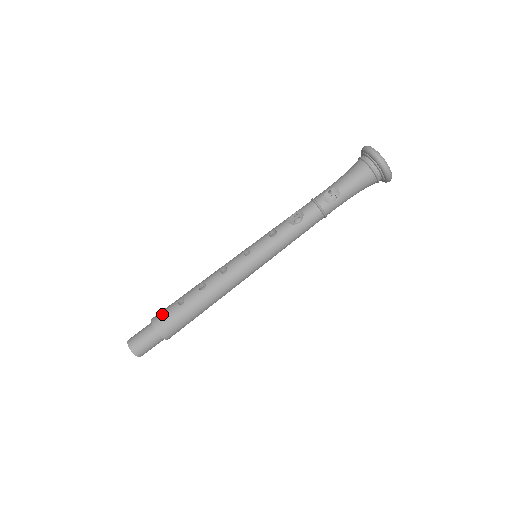
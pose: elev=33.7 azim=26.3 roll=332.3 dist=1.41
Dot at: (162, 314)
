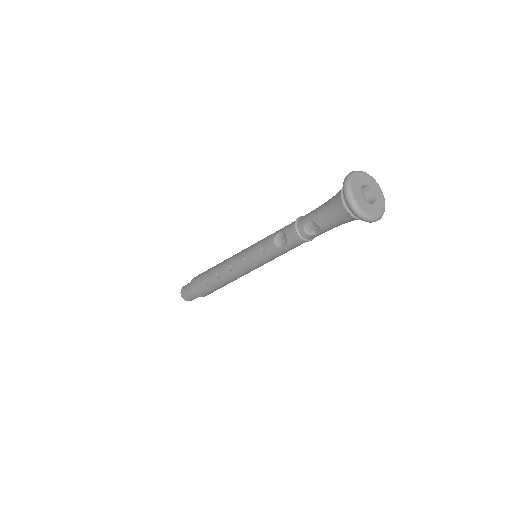
Dot at: (195, 284)
